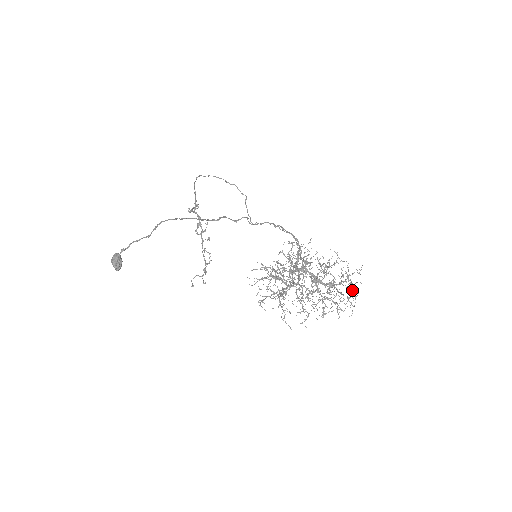
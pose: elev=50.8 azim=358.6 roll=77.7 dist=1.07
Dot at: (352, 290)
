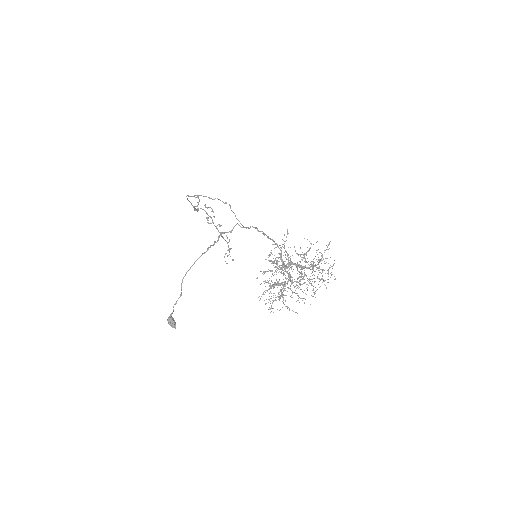
Dot at: occluded
